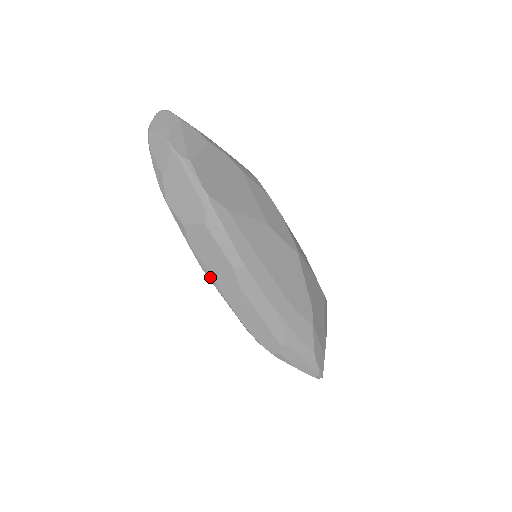
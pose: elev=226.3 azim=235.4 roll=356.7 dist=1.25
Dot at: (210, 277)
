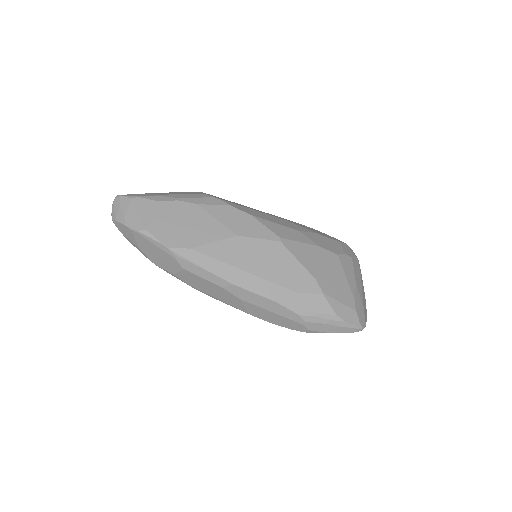
Dot at: occluded
